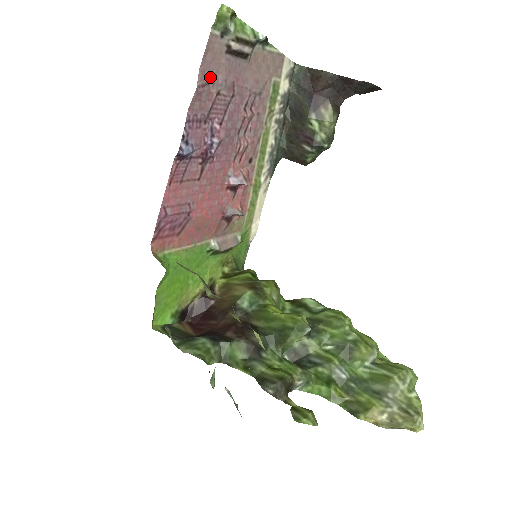
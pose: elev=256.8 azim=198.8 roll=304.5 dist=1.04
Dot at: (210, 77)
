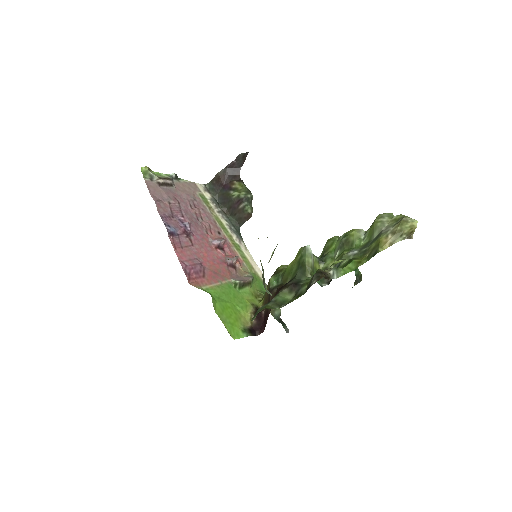
Dot at: (159, 198)
